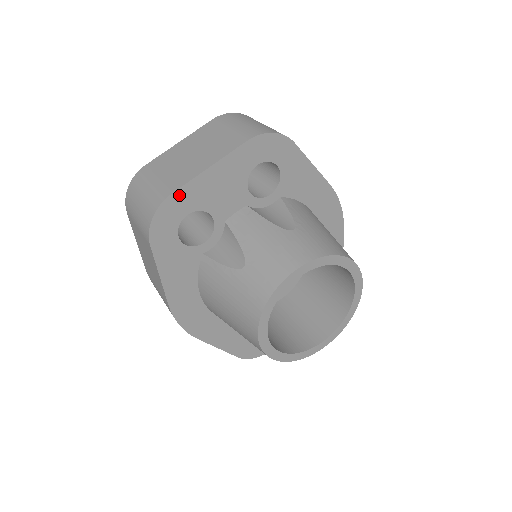
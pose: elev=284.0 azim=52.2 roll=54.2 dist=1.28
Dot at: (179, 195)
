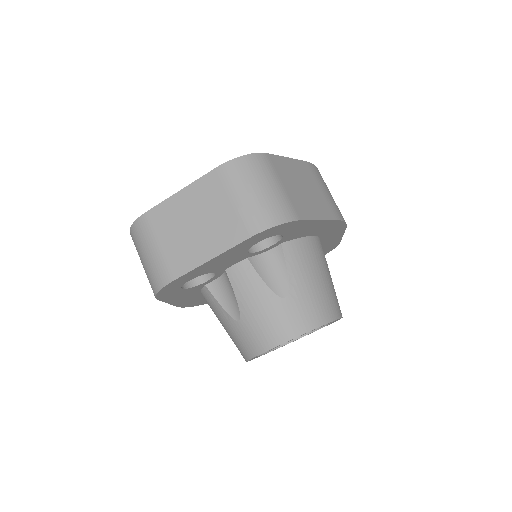
Dot at: (181, 278)
